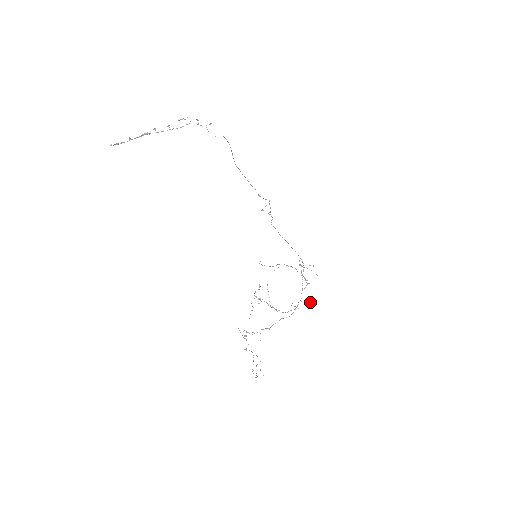
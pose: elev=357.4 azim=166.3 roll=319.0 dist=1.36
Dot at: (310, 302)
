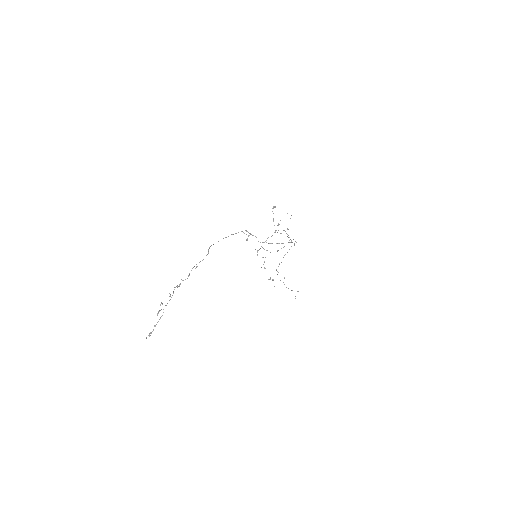
Dot at: (275, 207)
